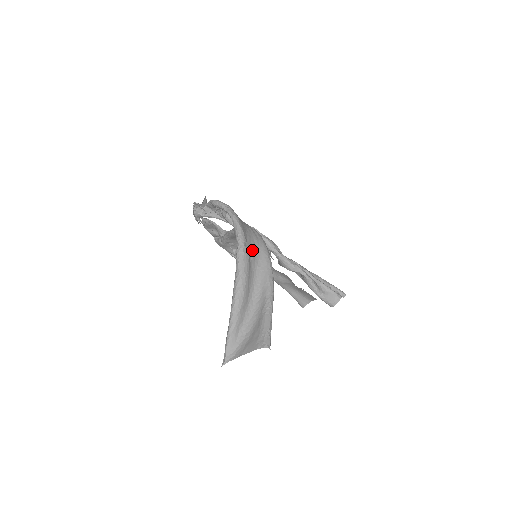
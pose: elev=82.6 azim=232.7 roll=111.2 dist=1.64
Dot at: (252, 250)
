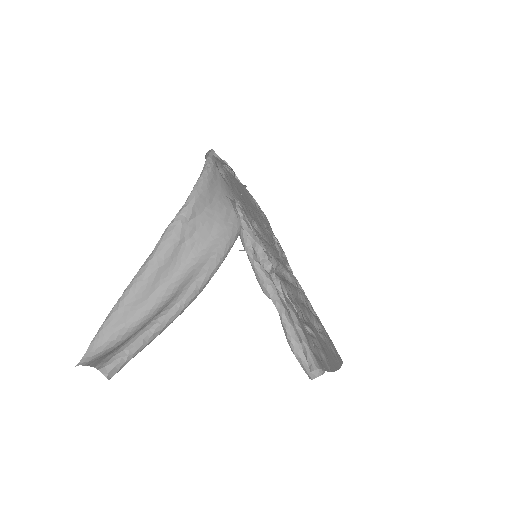
Dot at: (197, 234)
